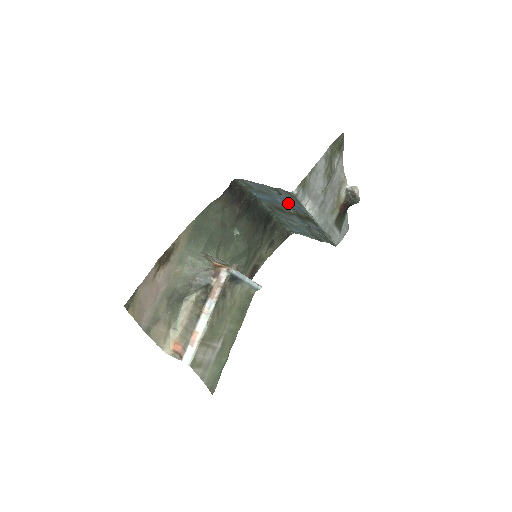
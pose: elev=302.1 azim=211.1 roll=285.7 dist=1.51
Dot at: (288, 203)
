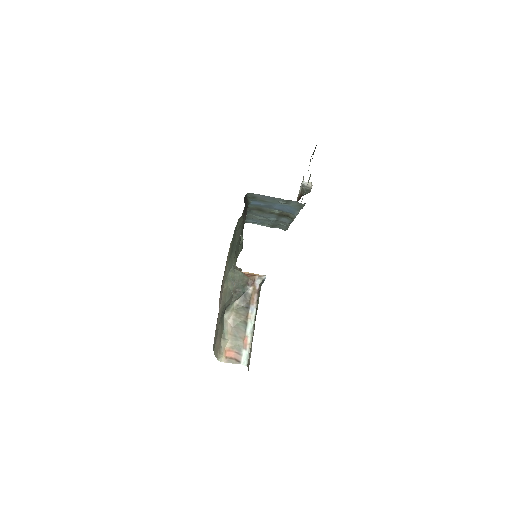
Dot at: (282, 208)
